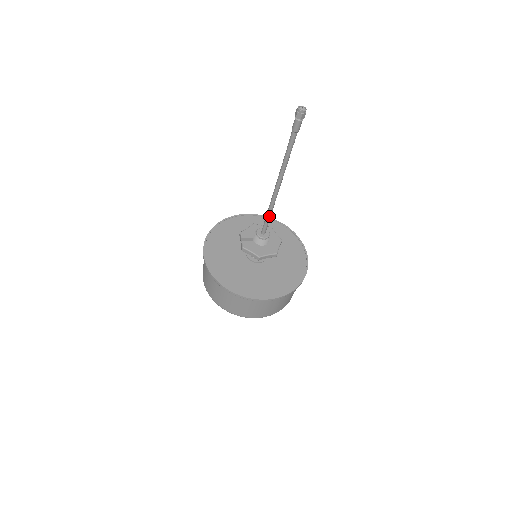
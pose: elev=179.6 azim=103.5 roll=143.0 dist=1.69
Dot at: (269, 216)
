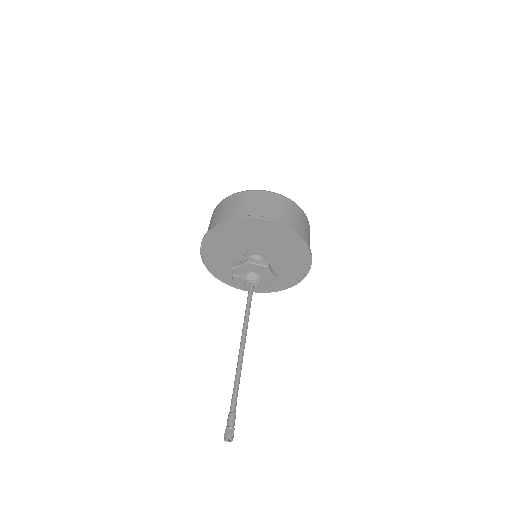
Dot at: (248, 311)
